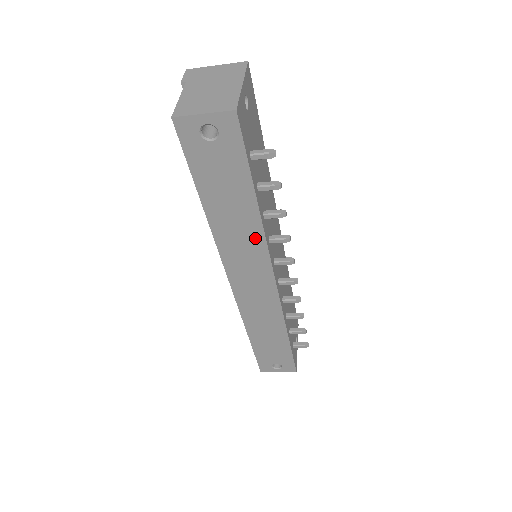
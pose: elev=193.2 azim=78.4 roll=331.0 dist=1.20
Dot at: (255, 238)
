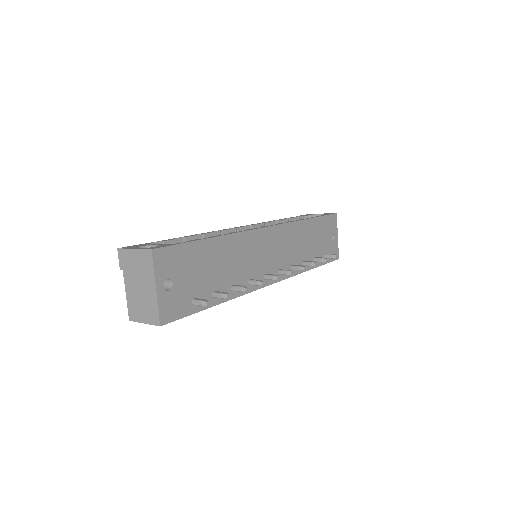
Dot at: occluded
